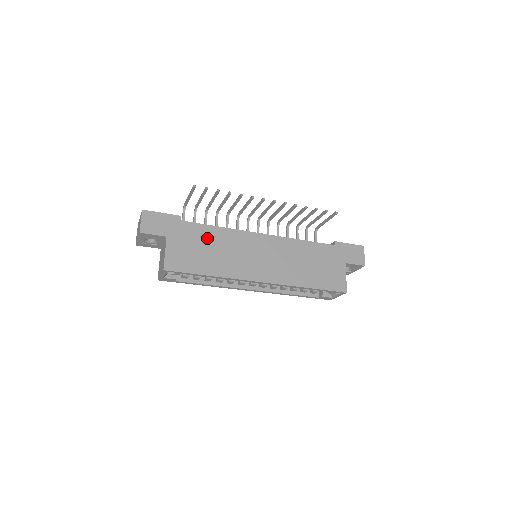
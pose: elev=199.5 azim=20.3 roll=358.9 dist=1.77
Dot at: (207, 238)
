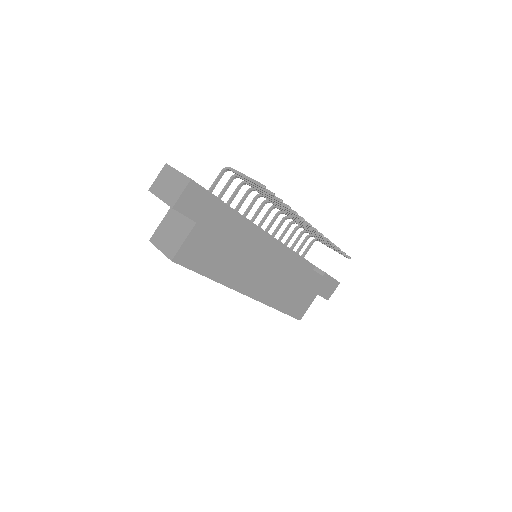
Dot at: (232, 237)
